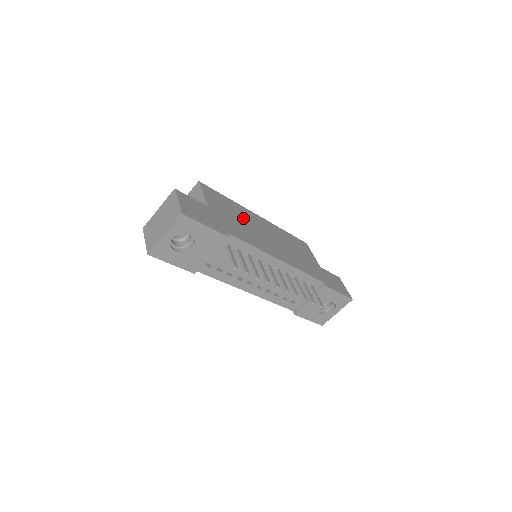
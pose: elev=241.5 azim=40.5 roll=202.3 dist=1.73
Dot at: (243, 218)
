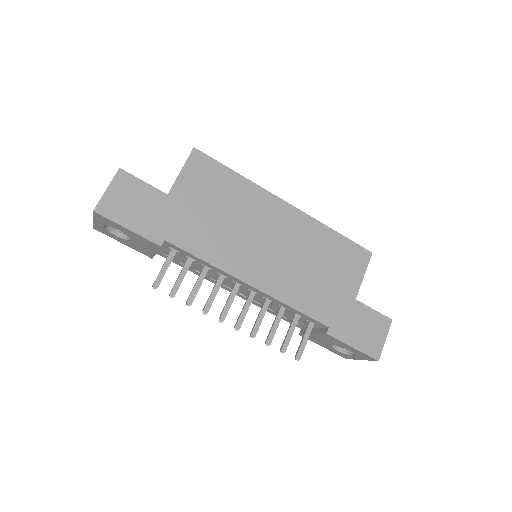
Dot at: (237, 210)
